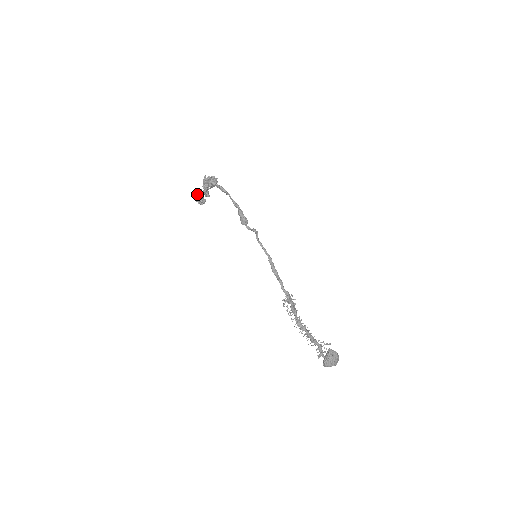
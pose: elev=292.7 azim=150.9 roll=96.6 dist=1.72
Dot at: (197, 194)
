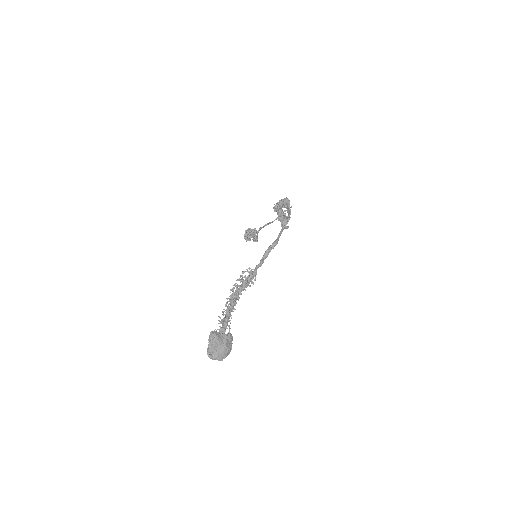
Dot at: occluded
